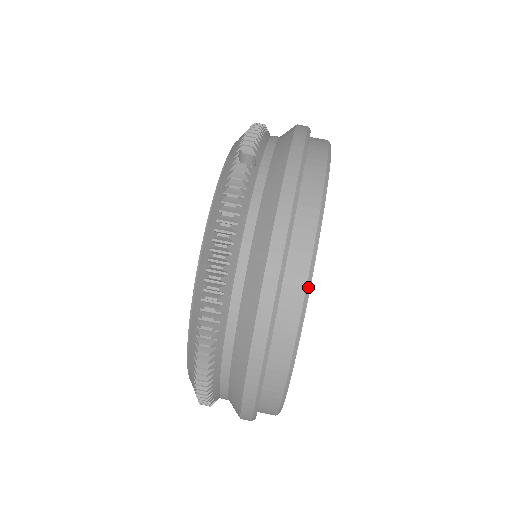
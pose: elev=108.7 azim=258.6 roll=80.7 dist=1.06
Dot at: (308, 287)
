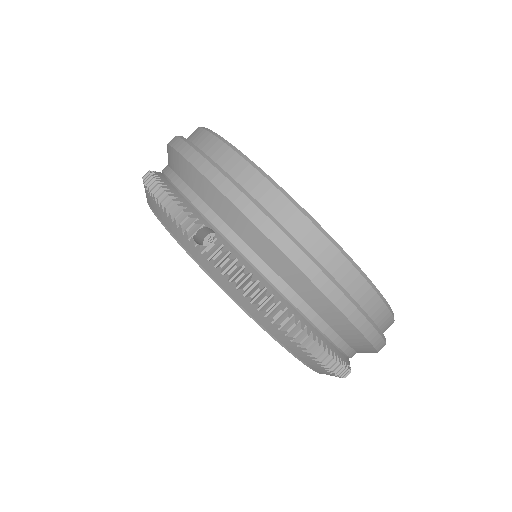
Dot at: (353, 264)
